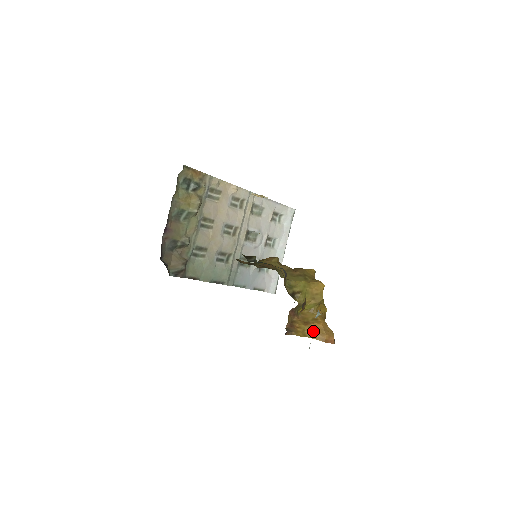
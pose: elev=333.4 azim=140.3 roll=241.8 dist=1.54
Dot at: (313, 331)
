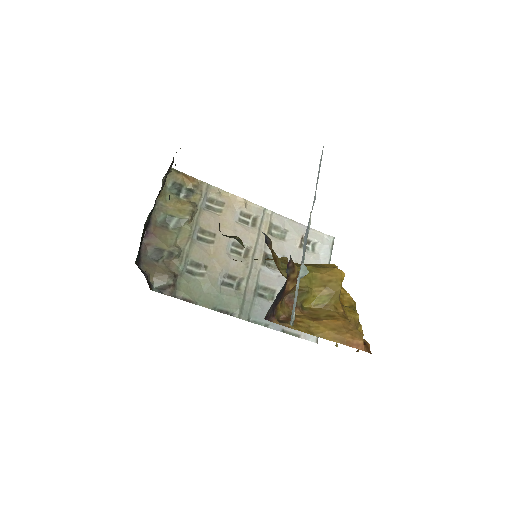
Dot at: (325, 328)
